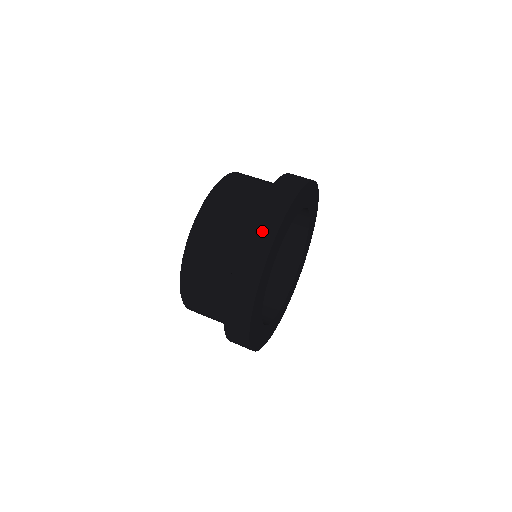
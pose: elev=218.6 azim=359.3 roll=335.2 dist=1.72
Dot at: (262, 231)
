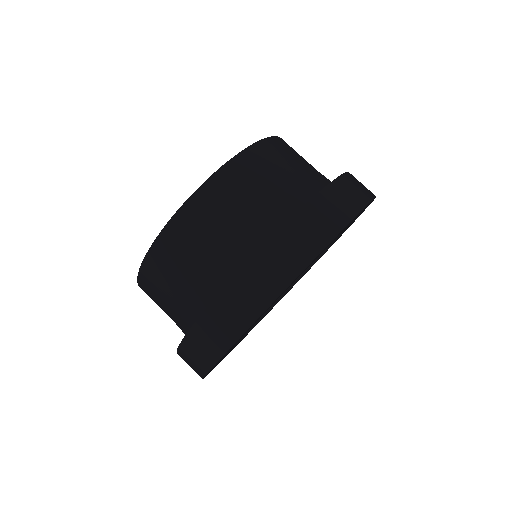
Dot at: (228, 317)
